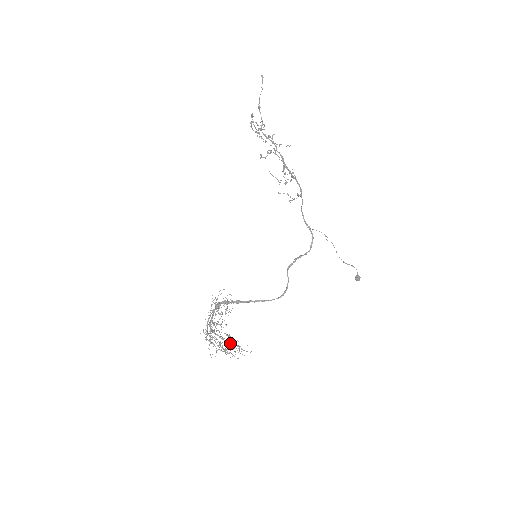
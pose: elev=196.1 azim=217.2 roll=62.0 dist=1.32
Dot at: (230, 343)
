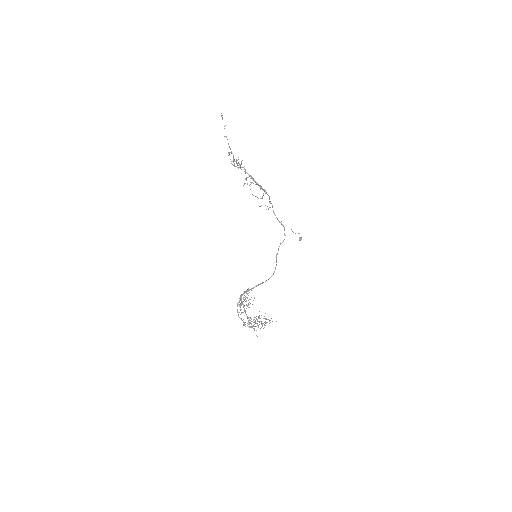
Dot at: (266, 322)
